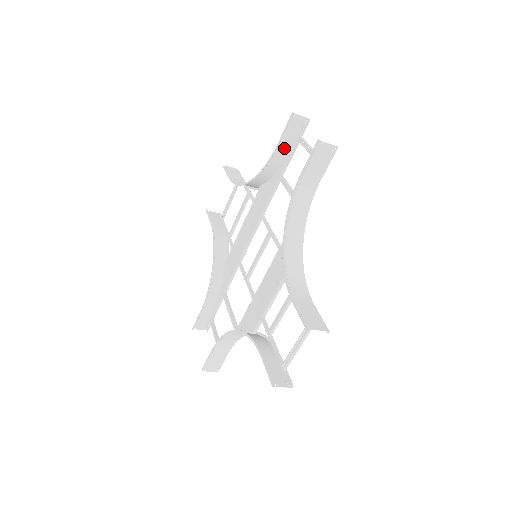
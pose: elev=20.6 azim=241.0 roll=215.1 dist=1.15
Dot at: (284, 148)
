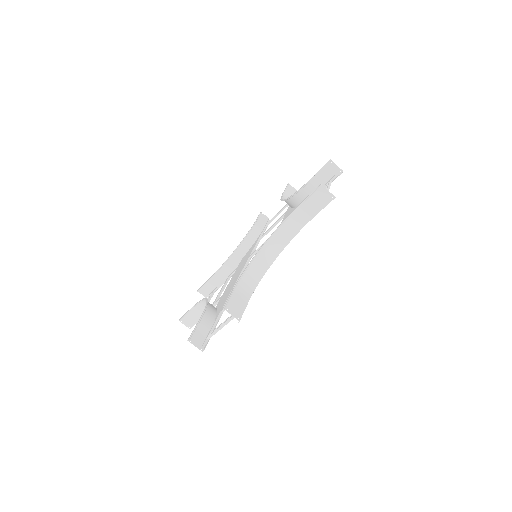
Dot at: (259, 226)
